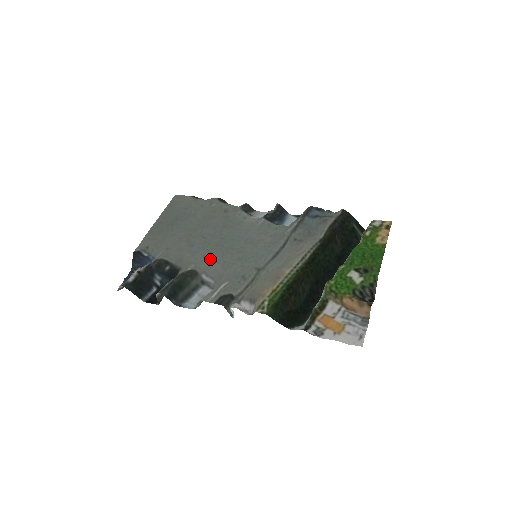
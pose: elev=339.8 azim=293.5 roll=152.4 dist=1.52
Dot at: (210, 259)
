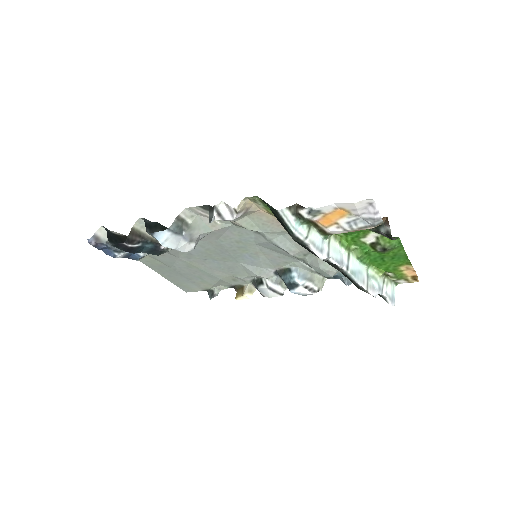
Dot at: (206, 243)
